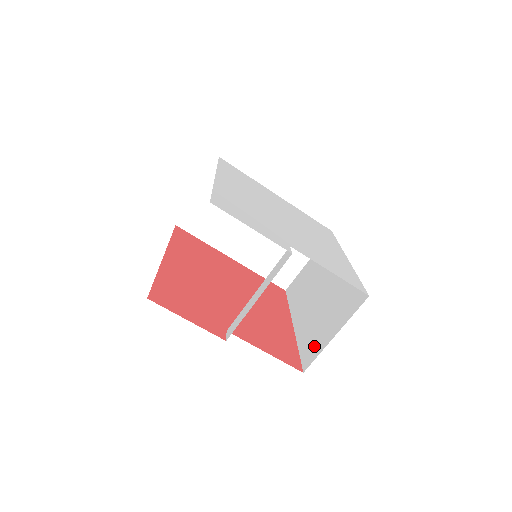
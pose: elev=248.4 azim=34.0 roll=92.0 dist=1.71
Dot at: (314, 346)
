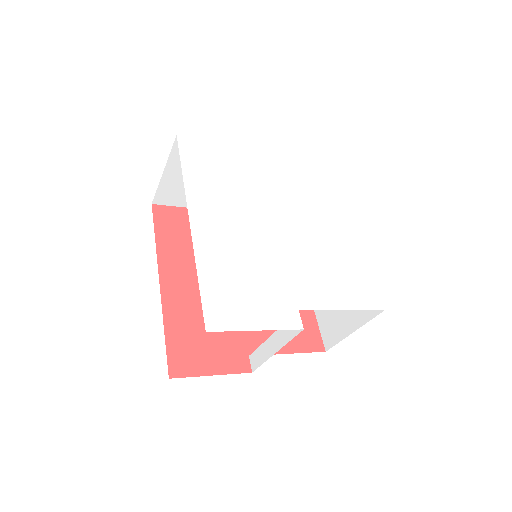
Dot at: (332, 328)
